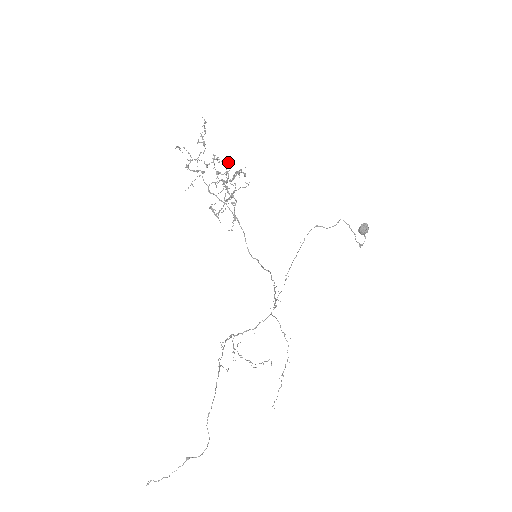
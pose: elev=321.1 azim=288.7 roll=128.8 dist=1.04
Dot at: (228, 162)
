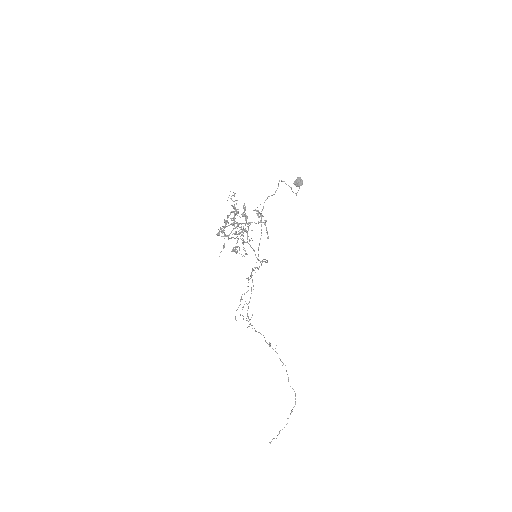
Dot at: occluded
